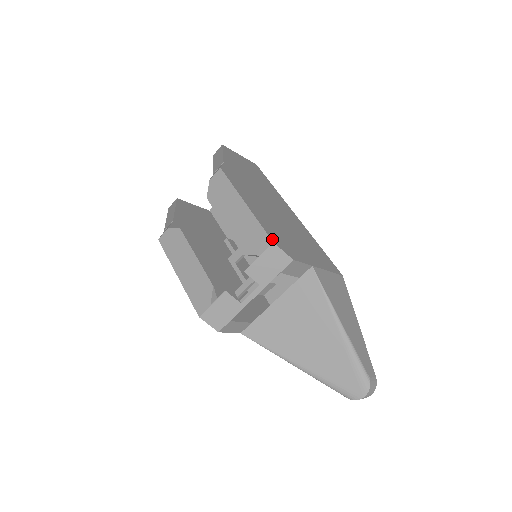
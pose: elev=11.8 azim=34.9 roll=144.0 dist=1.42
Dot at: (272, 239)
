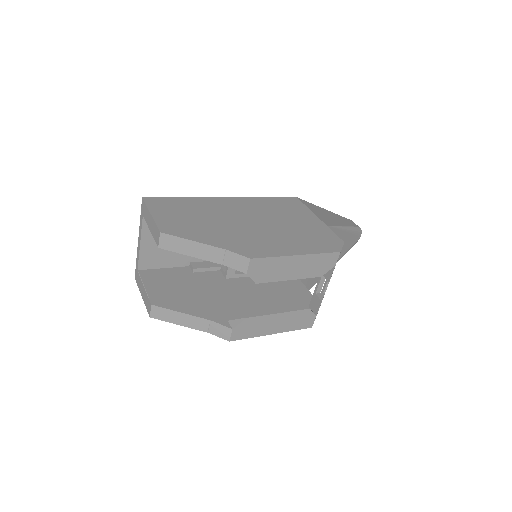
Dot at: (336, 251)
